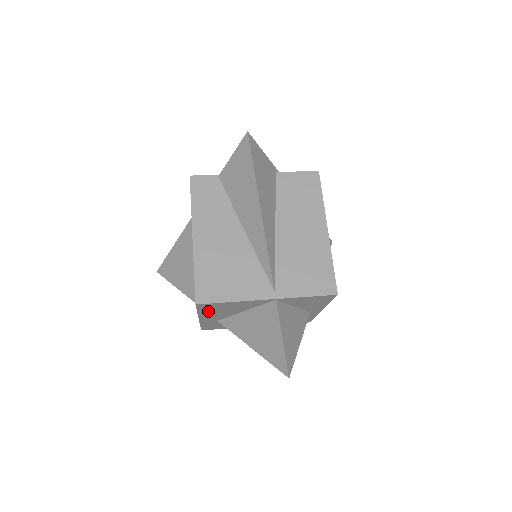
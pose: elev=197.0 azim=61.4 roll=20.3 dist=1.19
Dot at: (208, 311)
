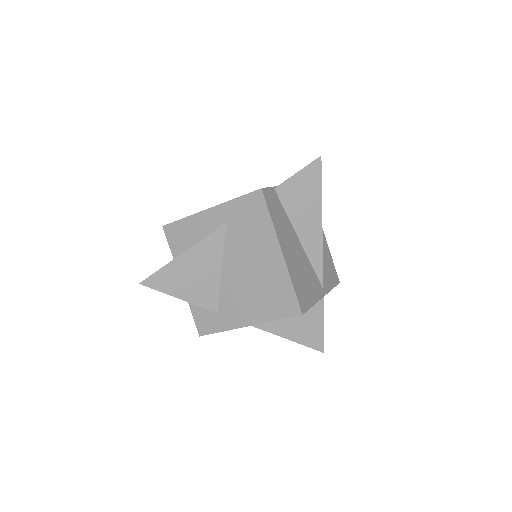
Dot at: occluded
